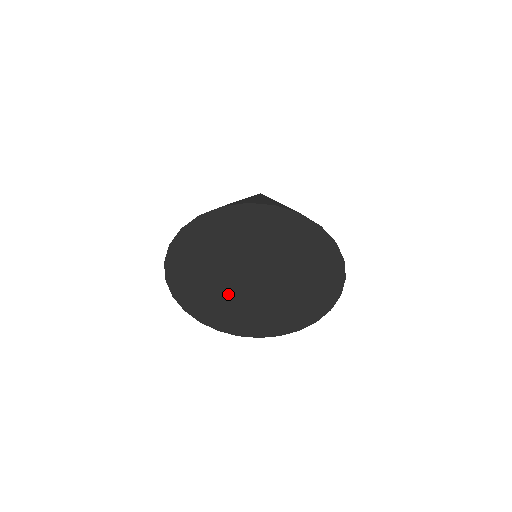
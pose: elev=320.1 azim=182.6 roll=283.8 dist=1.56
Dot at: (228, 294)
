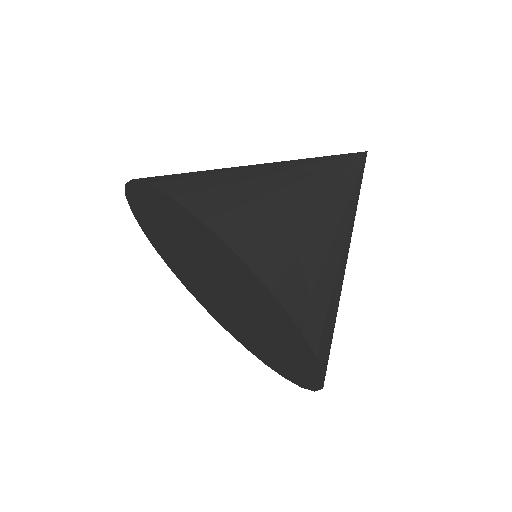
Dot at: (208, 295)
